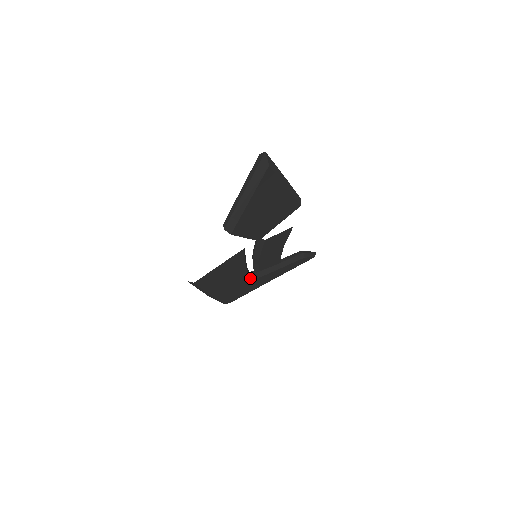
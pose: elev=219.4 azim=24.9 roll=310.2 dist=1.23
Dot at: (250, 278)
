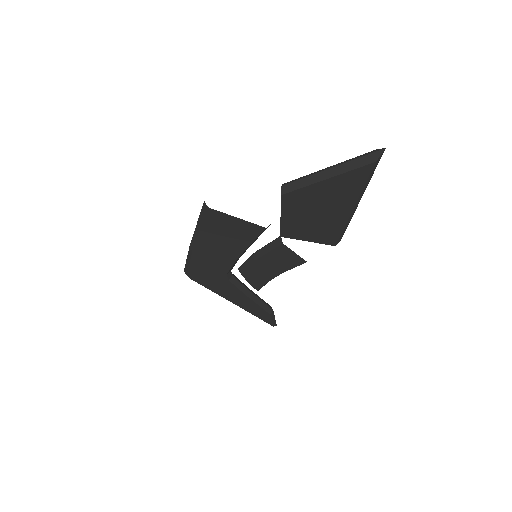
Dot at: (228, 273)
